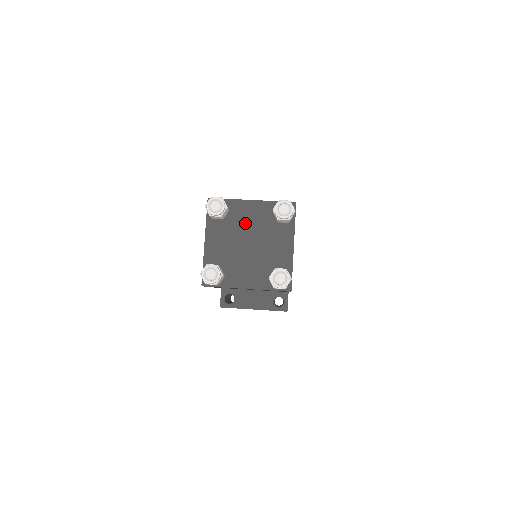
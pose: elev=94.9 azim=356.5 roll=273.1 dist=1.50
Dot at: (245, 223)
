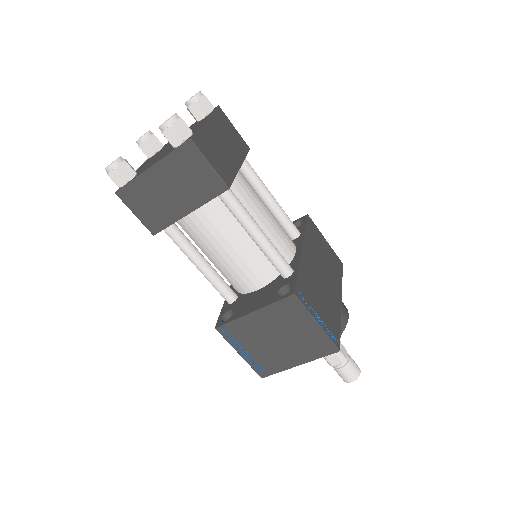
Dot at: occluded
